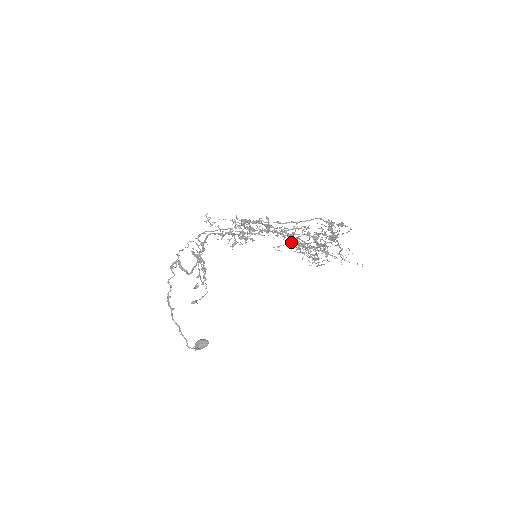
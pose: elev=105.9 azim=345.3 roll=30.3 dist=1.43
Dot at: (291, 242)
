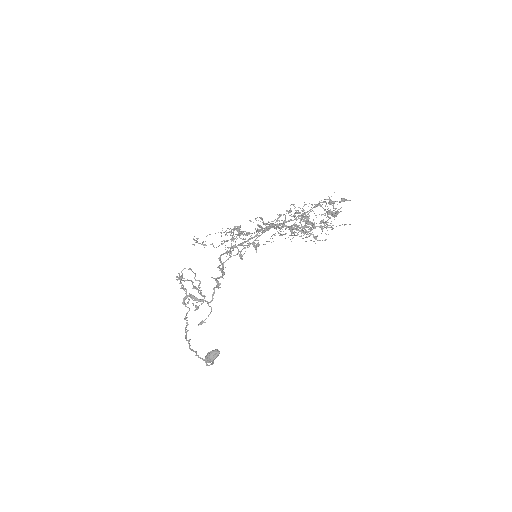
Dot at: occluded
